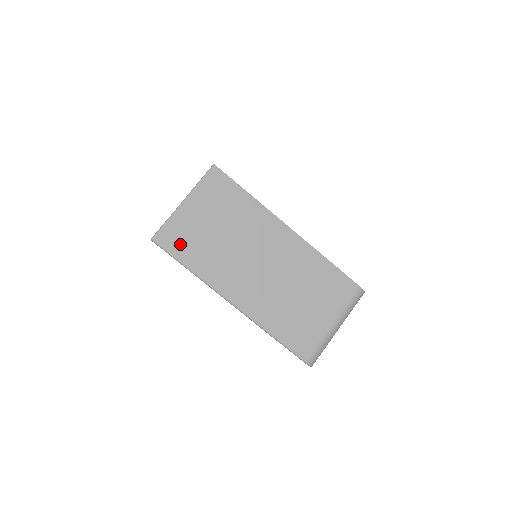
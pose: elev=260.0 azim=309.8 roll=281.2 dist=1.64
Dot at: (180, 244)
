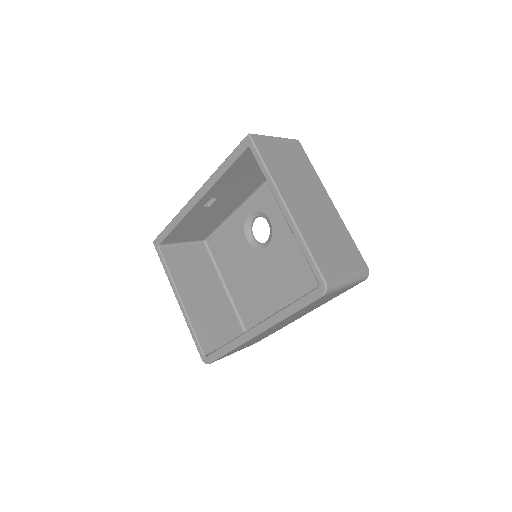
Dot at: (266, 151)
